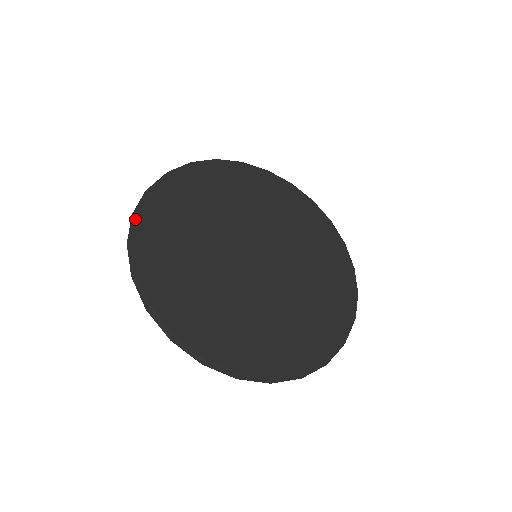
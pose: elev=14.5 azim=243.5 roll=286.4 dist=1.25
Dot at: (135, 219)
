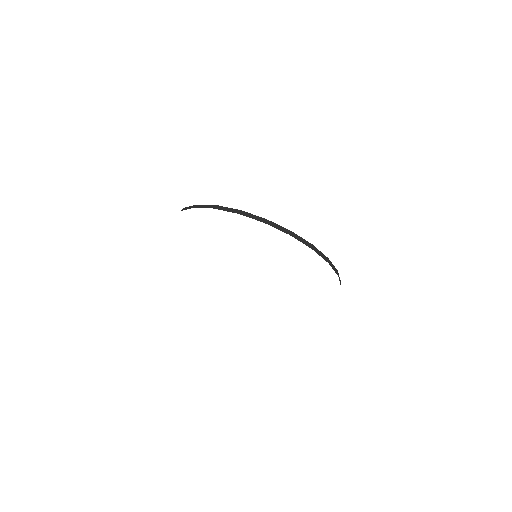
Dot at: occluded
